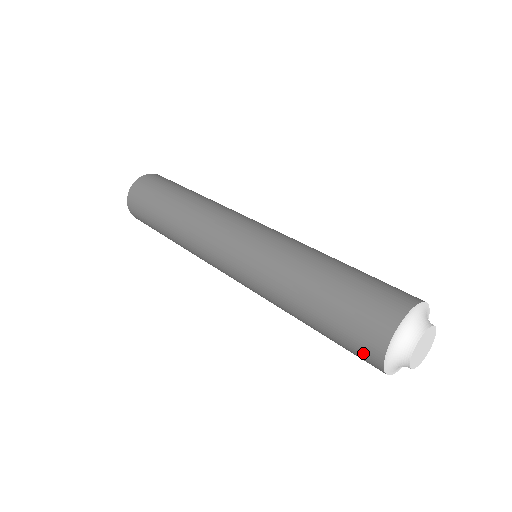
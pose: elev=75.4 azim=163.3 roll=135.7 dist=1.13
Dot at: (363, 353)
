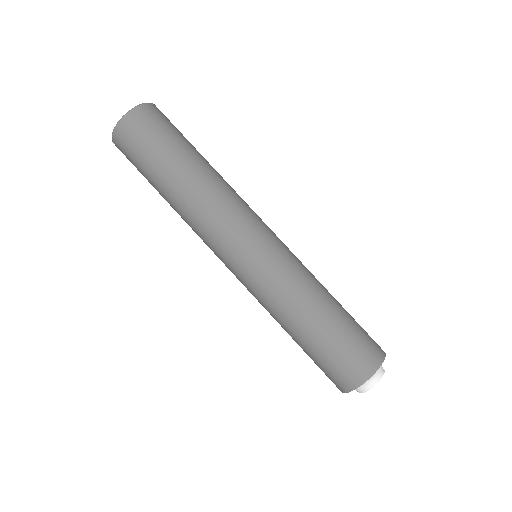
Dot at: (334, 380)
